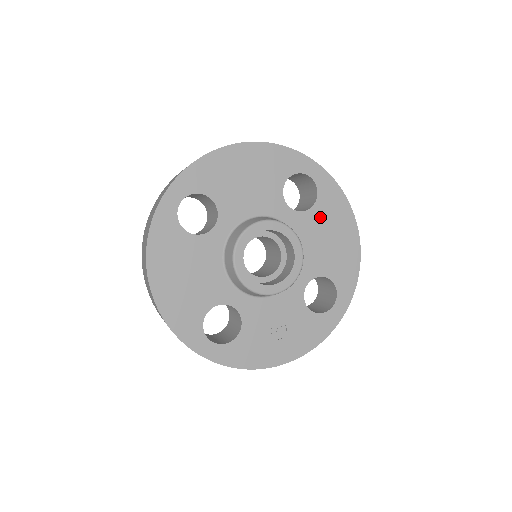
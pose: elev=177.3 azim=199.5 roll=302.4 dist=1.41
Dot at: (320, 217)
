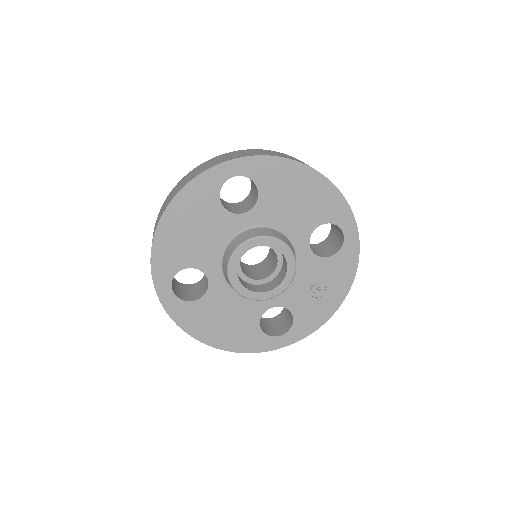
Dot at: (272, 194)
